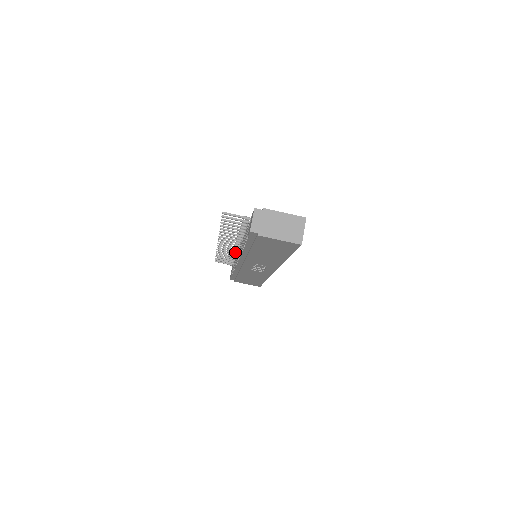
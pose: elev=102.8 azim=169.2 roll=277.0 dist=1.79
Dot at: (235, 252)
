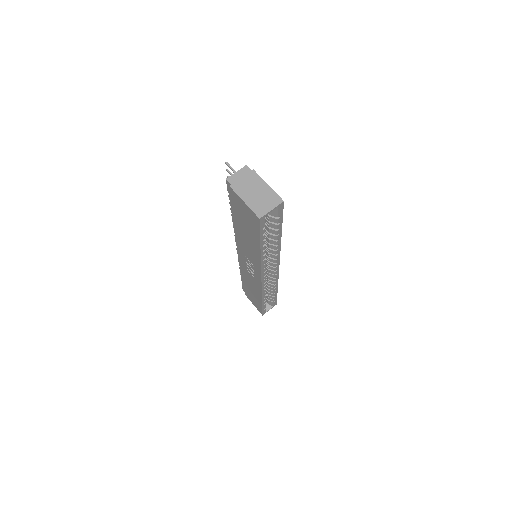
Dot at: occluded
